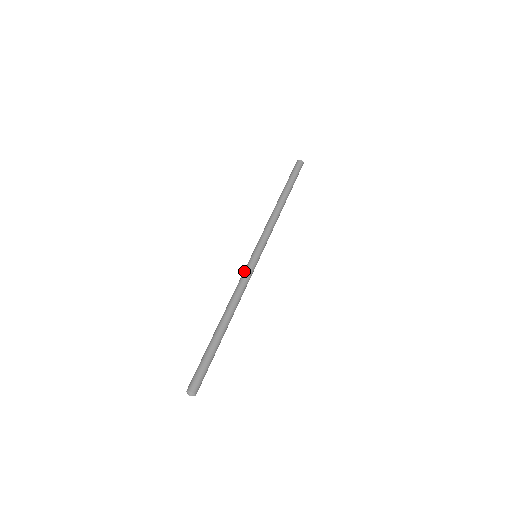
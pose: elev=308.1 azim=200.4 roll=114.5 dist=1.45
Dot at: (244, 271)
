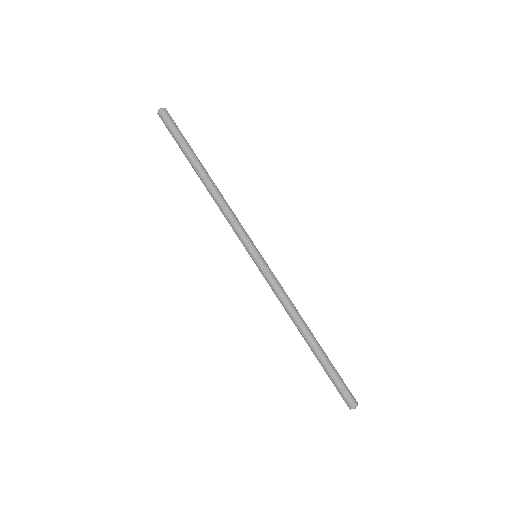
Dot at: (268, 282)
